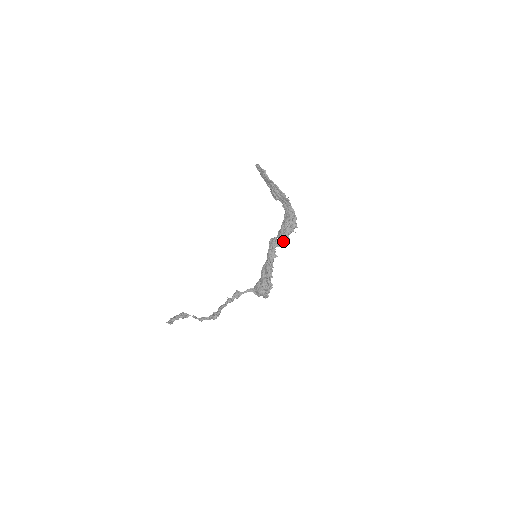
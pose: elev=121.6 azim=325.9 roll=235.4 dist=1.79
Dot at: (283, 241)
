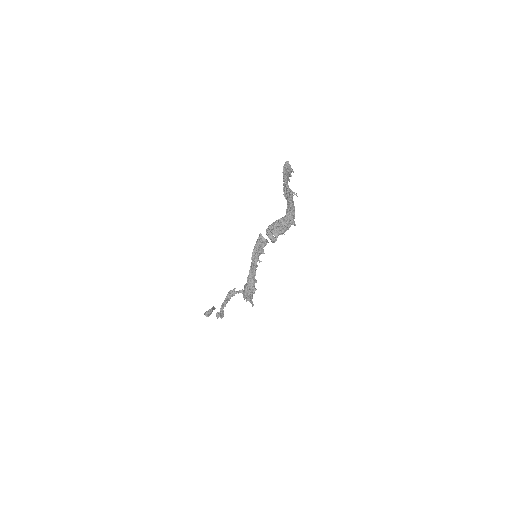
Dot at: (266, 239)
